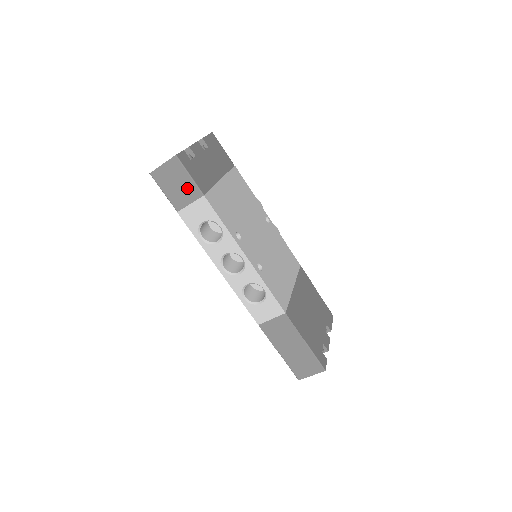
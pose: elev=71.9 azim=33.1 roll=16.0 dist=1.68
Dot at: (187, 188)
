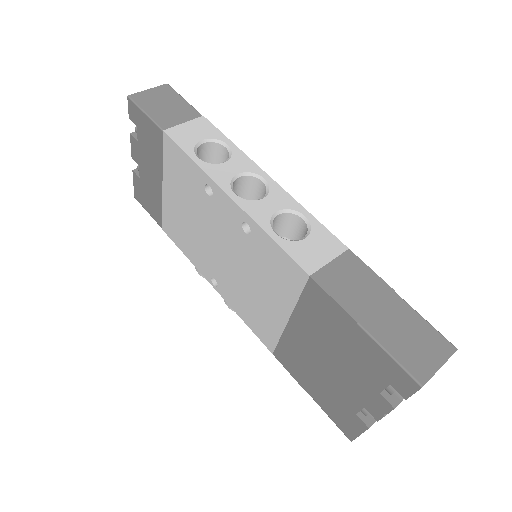
Dot at: (180, 109)
